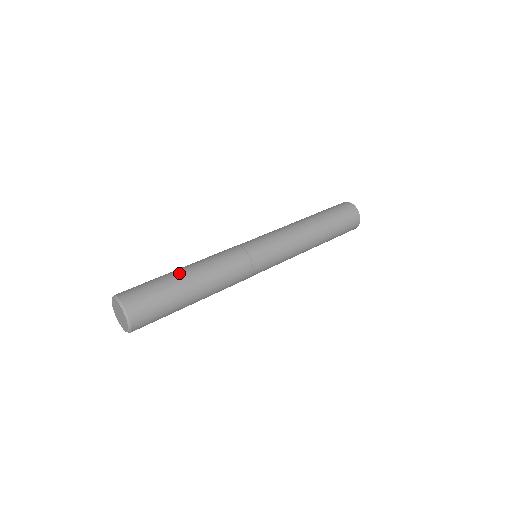
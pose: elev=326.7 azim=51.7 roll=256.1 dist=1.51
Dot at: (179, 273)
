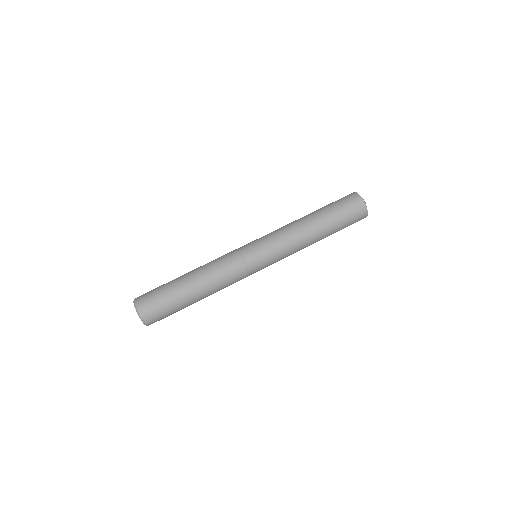
Dot at: (182, 281)
